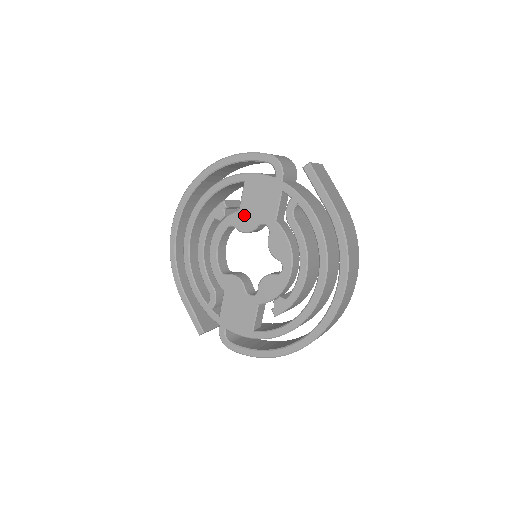
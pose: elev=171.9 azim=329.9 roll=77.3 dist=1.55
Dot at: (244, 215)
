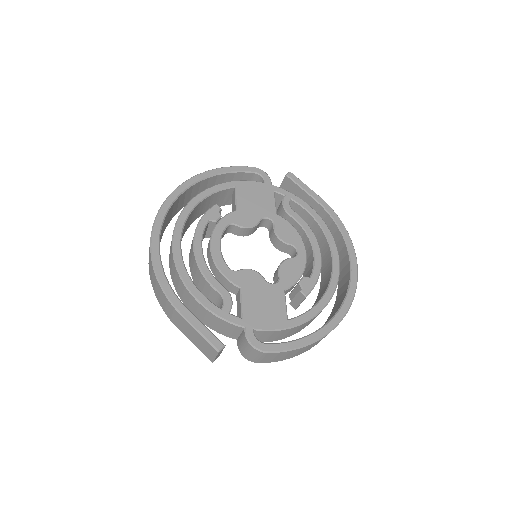
Dot at: (244, 213)
